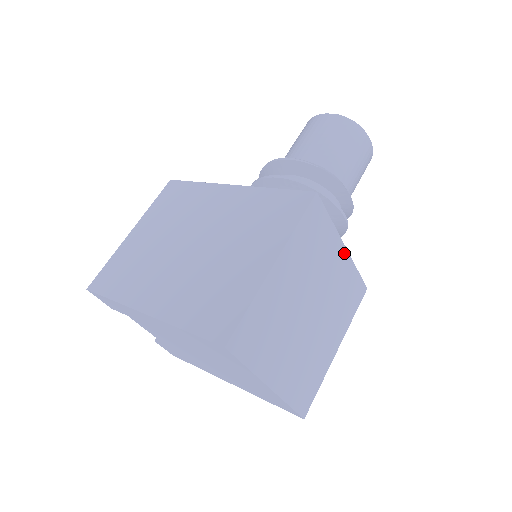
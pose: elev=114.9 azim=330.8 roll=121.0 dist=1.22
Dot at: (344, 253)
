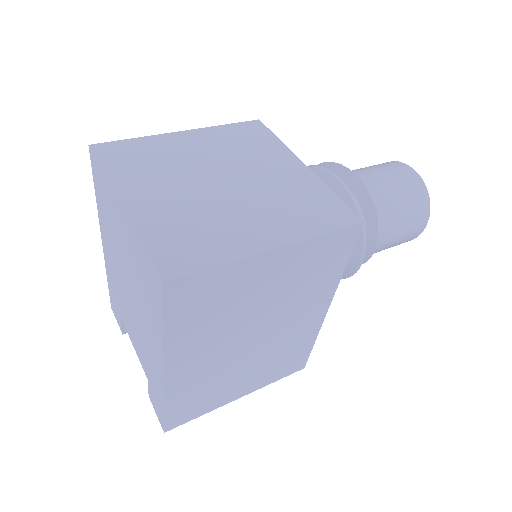
Dot at: (303, 169)
